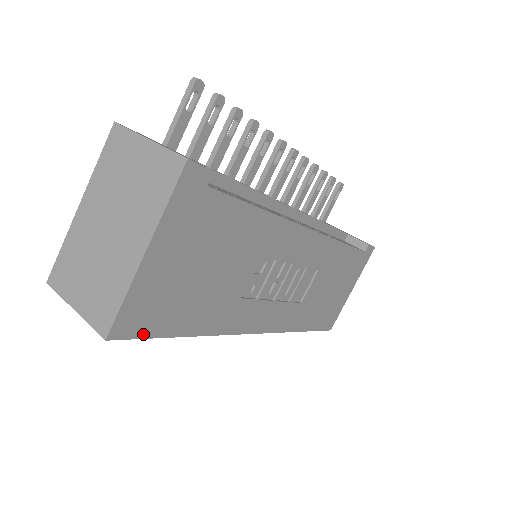
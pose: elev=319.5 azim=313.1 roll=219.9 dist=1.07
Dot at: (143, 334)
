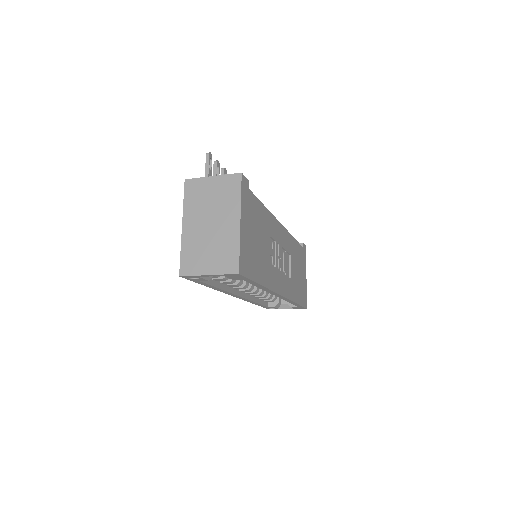
Dot at: (248, 275)
